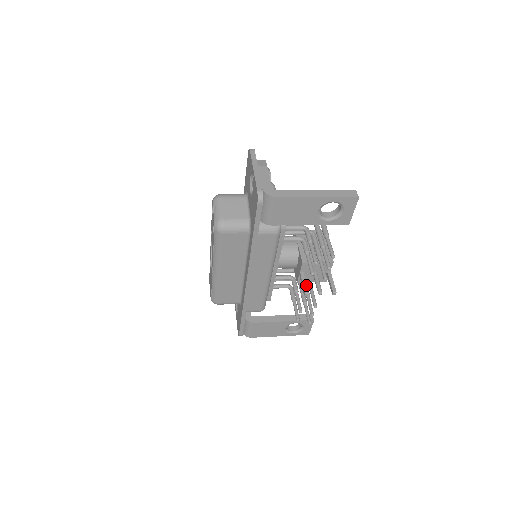
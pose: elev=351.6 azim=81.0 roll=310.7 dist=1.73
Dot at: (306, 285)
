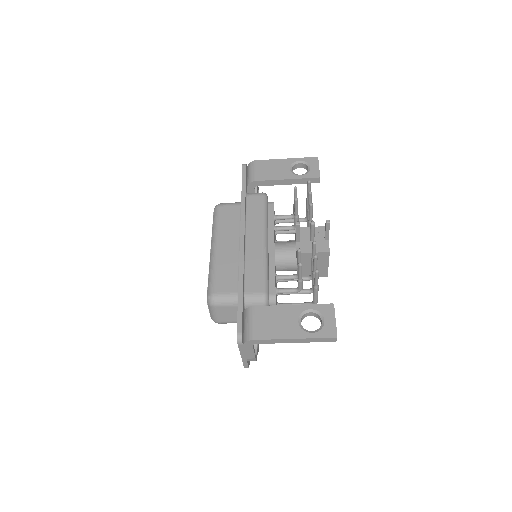
Dot at: occluded
